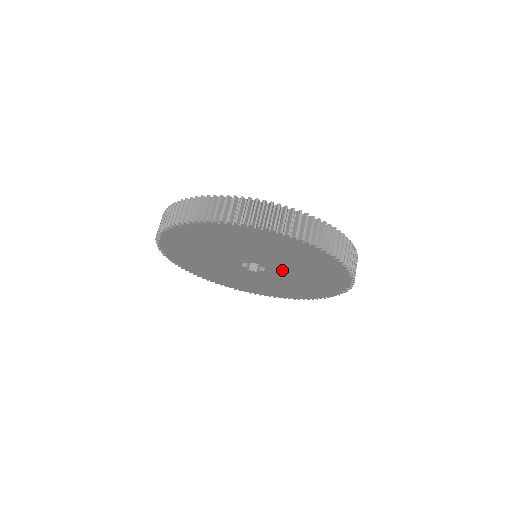
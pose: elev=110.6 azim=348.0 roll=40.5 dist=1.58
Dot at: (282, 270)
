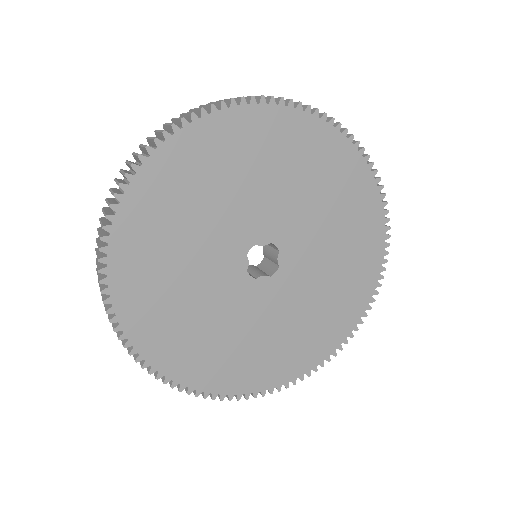
Dot at: (281, 218)
